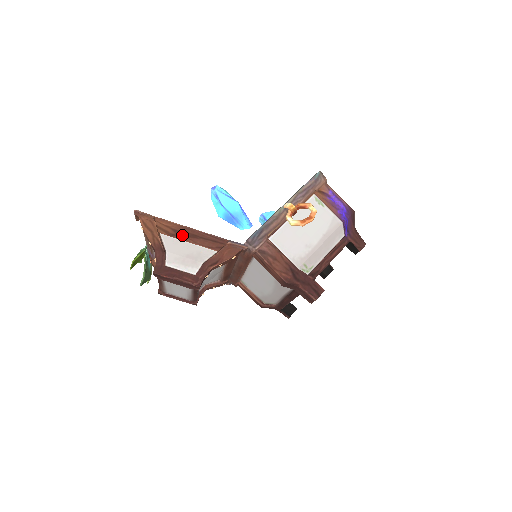
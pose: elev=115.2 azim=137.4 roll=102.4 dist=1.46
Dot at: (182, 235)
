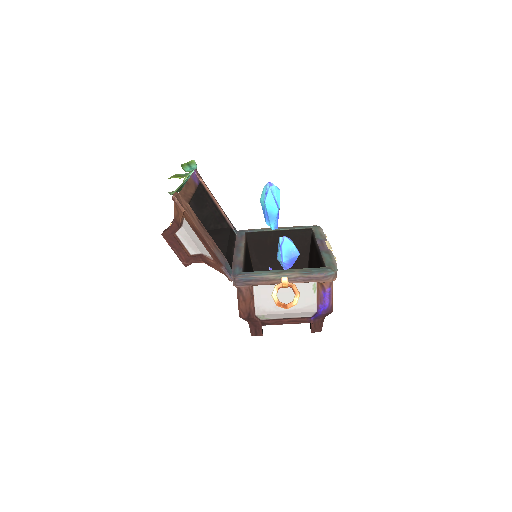
Dot at: (197, 233)
